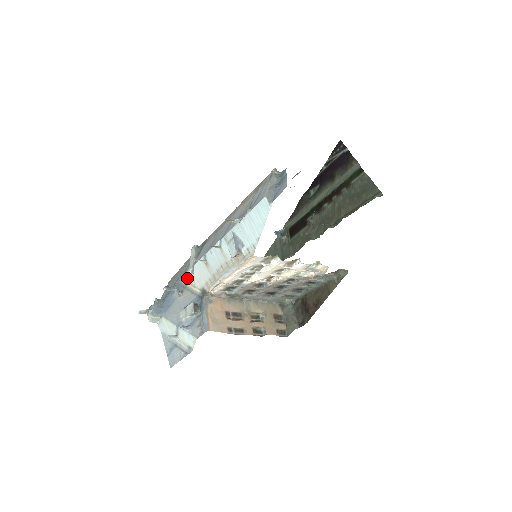
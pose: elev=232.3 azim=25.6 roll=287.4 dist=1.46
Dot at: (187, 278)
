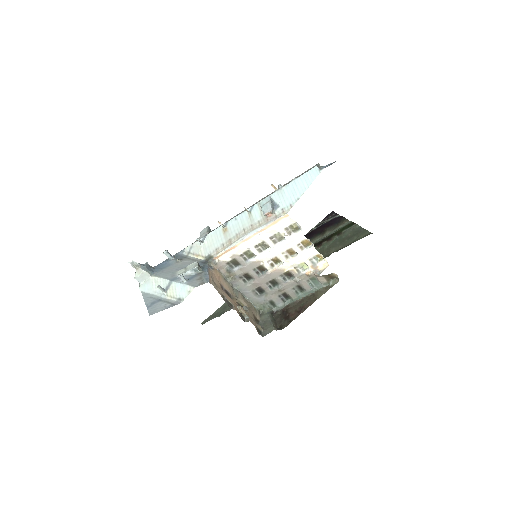
Dot at: (191, 249)
